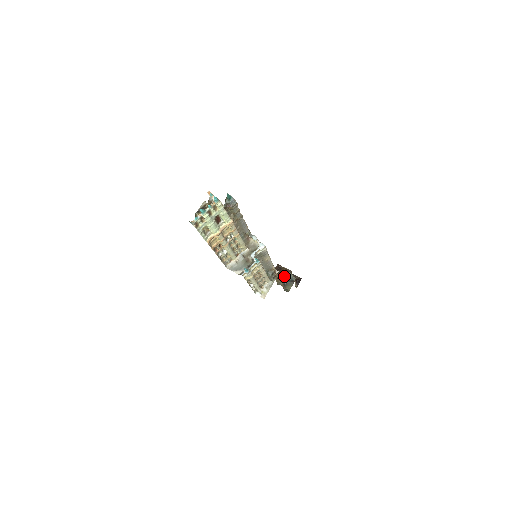
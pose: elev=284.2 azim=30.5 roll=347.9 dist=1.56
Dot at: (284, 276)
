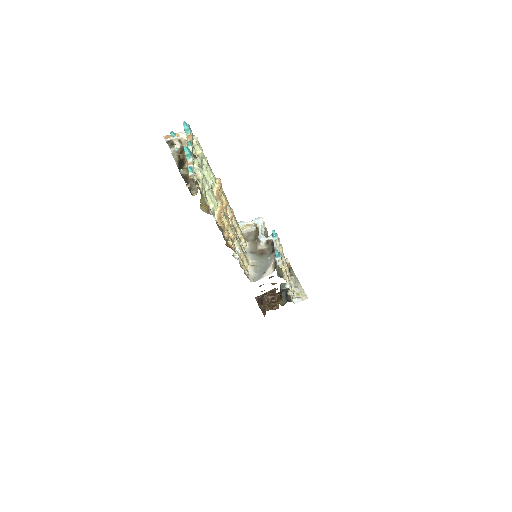
Dot at: (274, 299)
